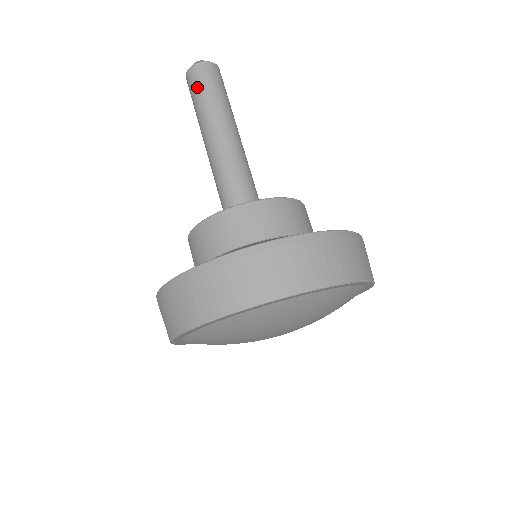
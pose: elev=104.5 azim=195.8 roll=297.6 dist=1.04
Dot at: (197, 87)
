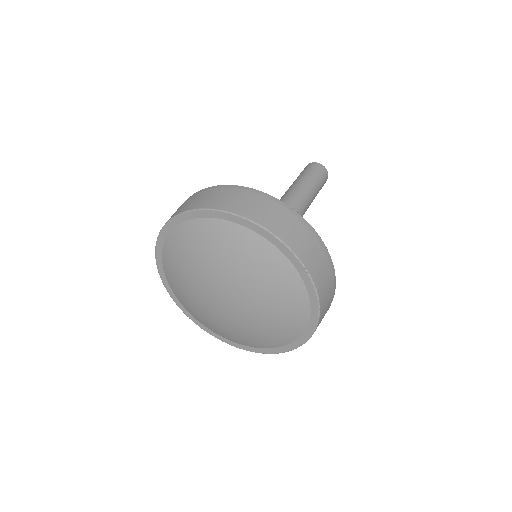
Dot at: (309, 170)
